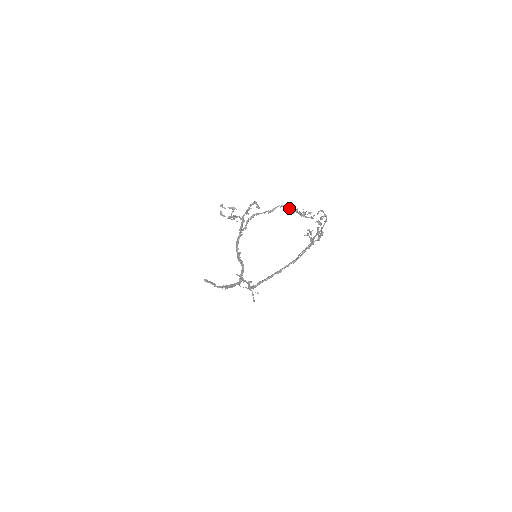
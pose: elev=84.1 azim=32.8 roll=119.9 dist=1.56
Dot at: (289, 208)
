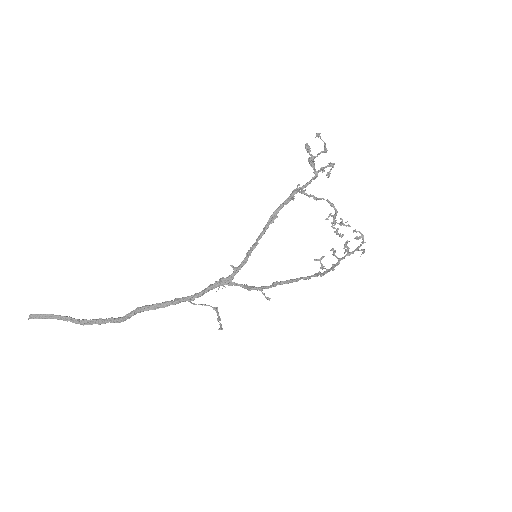
Dot at: occluded
